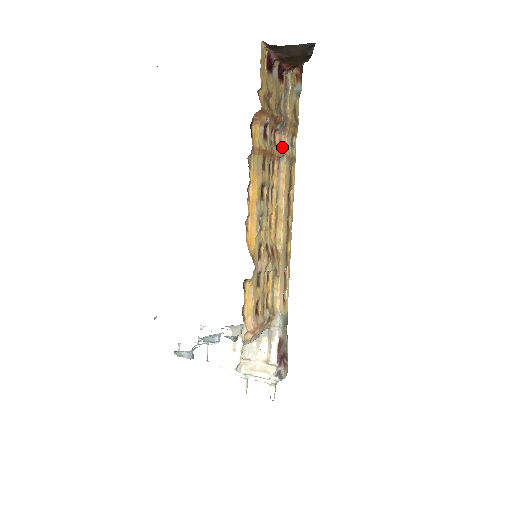
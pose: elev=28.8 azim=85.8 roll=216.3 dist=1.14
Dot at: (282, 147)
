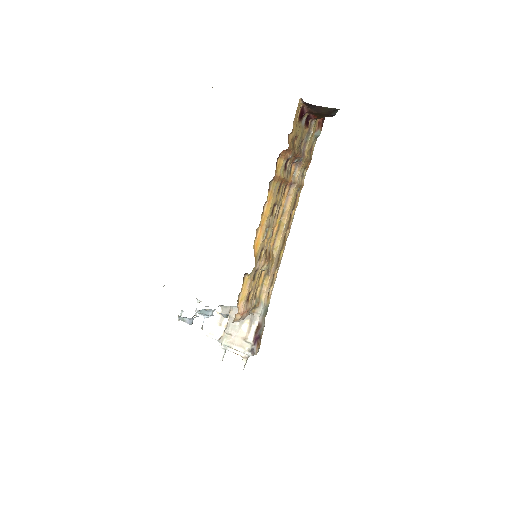
Dot at: (295, 176)
